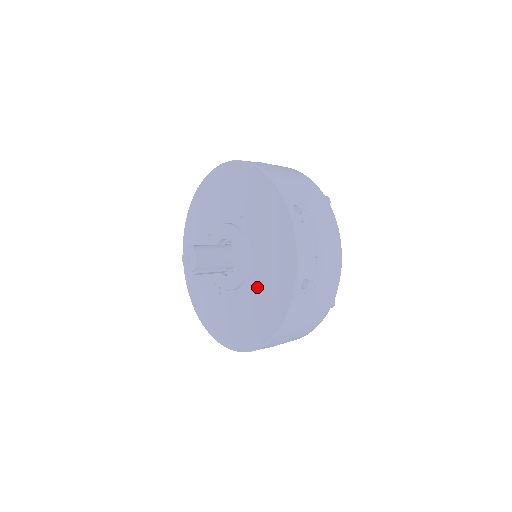
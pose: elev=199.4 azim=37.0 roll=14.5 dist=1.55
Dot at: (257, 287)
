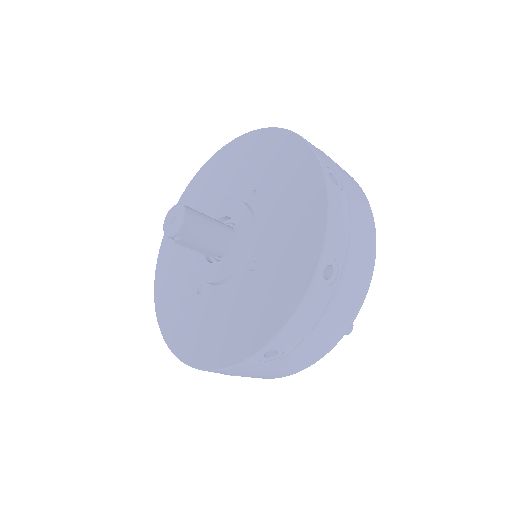
Dot at: (256, 276)
